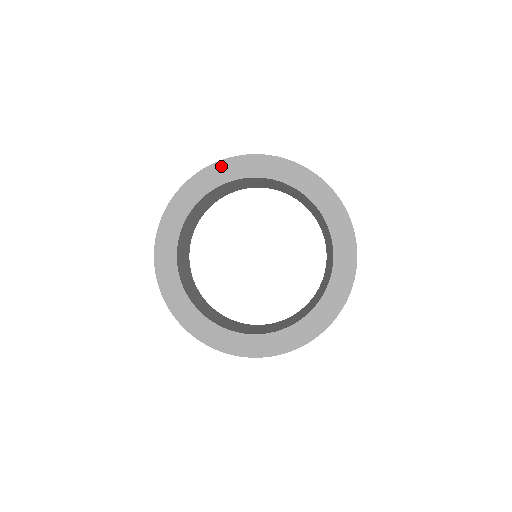
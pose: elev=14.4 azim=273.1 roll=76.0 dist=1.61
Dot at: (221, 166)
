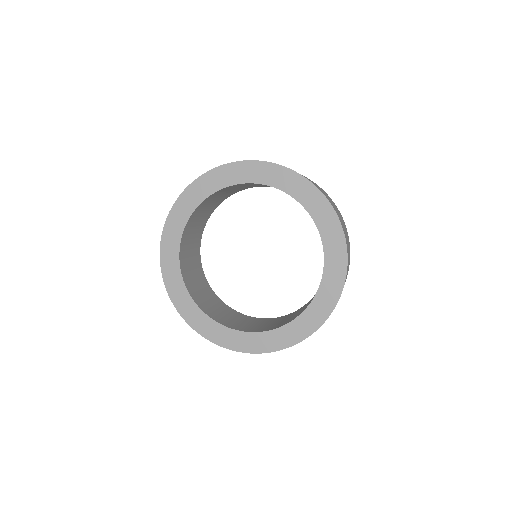
Dot at: (208, 177)
